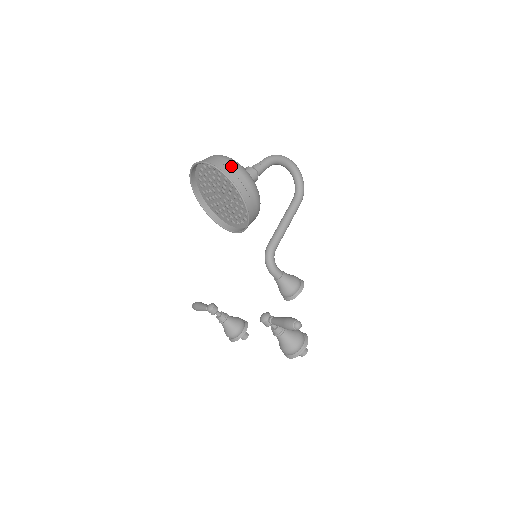
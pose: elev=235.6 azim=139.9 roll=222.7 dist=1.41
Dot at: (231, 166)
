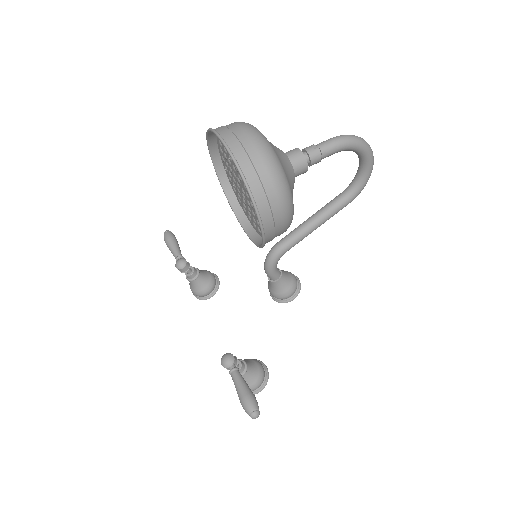
Dot at: (268, 182)
